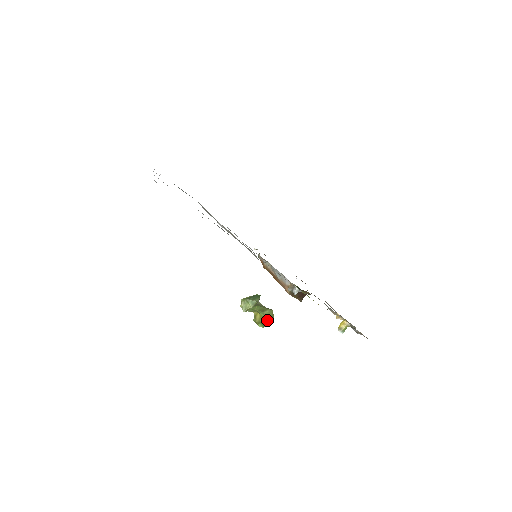
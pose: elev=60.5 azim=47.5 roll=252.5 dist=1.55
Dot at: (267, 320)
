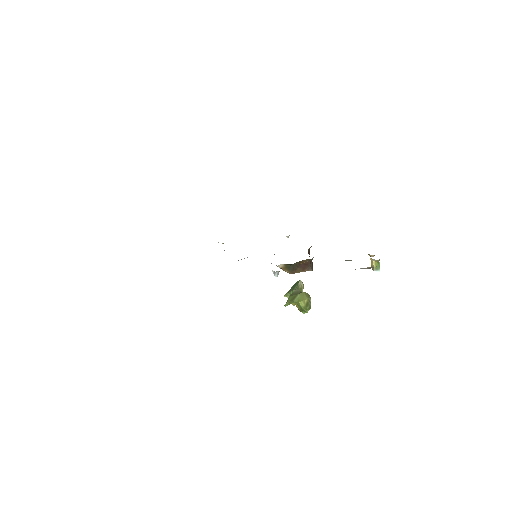
Dot at: (301, 305)
